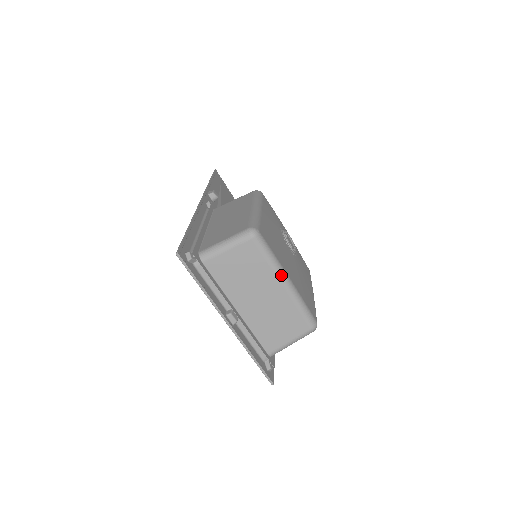
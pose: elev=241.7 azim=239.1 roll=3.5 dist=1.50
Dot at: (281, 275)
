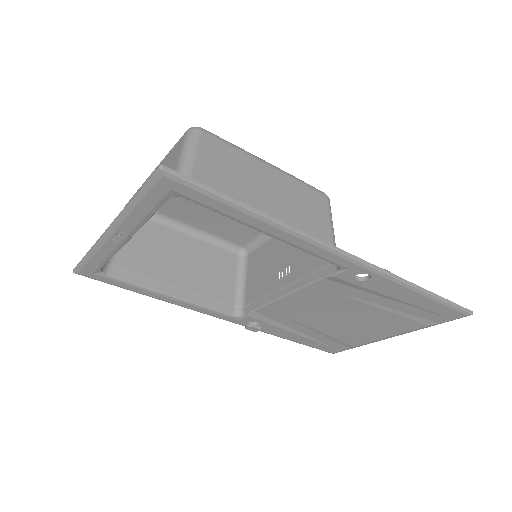
Dot at: occluded
